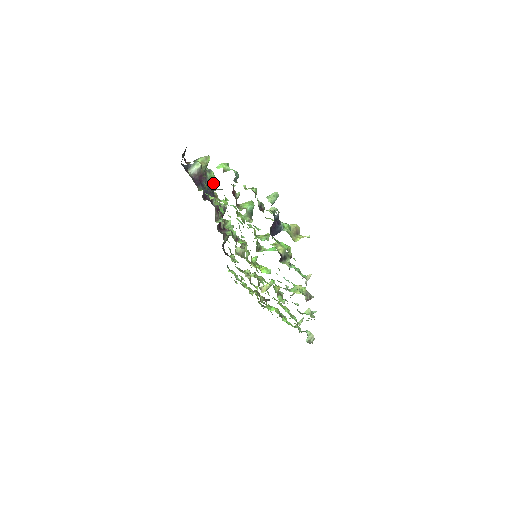
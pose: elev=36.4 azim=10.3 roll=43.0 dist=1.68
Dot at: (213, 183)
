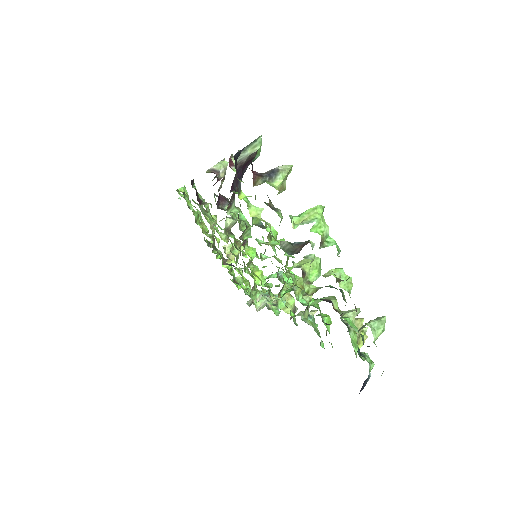
Dot at: occluded
